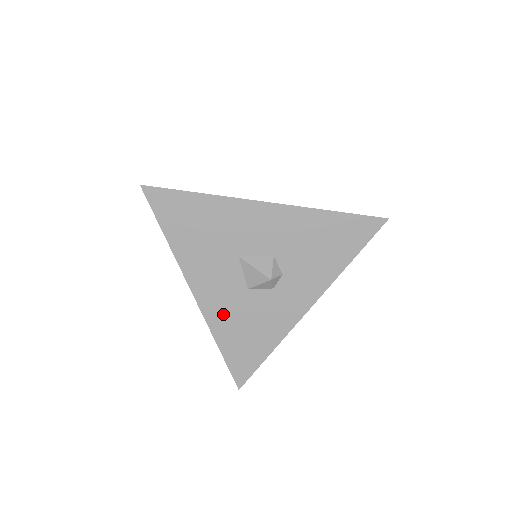
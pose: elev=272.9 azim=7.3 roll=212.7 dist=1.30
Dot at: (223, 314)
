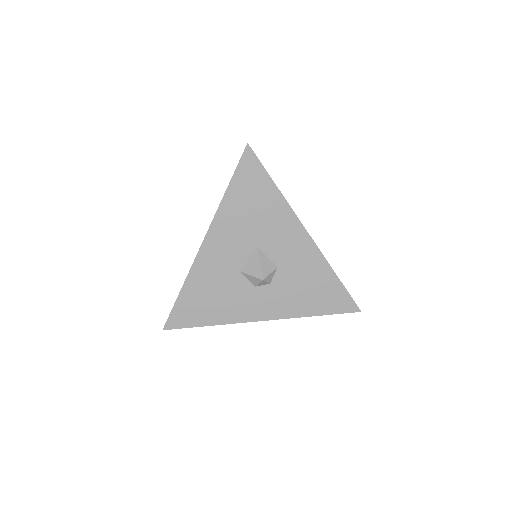
Dot at: (208, 271)
